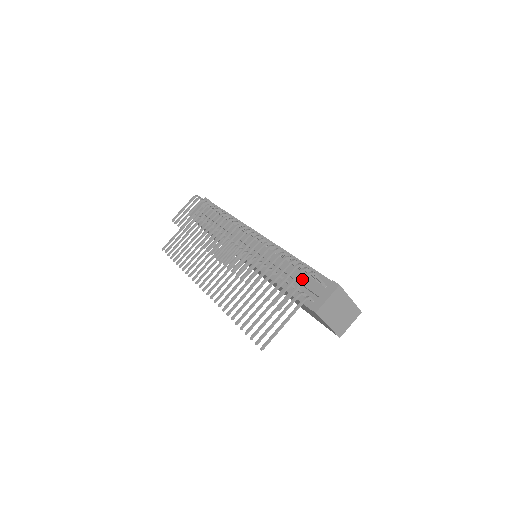
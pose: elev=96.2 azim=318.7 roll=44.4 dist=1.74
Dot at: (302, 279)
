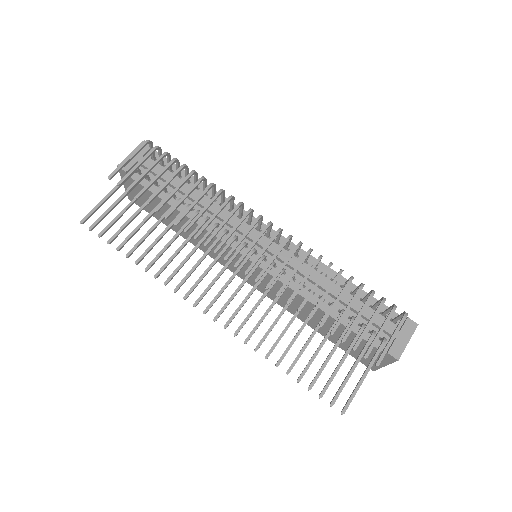
Dot at: (400, 323)
